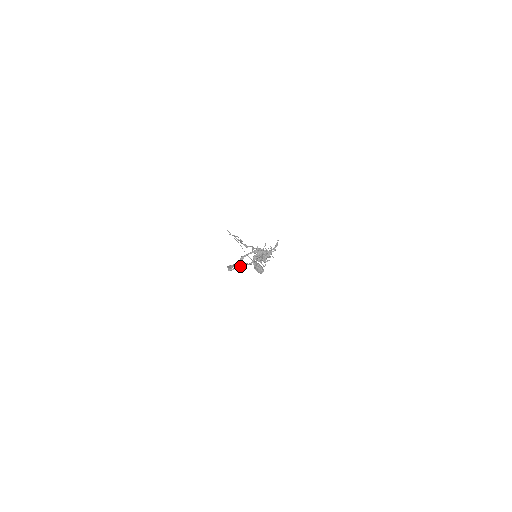
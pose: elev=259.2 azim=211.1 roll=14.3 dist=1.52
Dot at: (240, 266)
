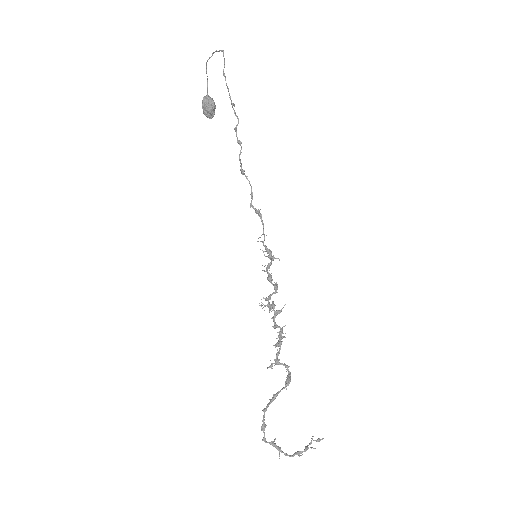
Dot at: (278, 450)
